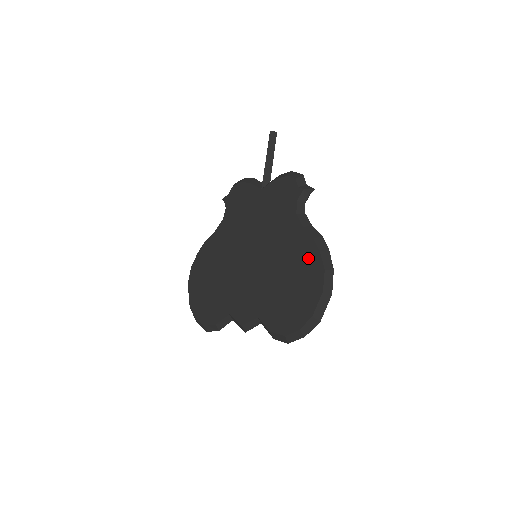
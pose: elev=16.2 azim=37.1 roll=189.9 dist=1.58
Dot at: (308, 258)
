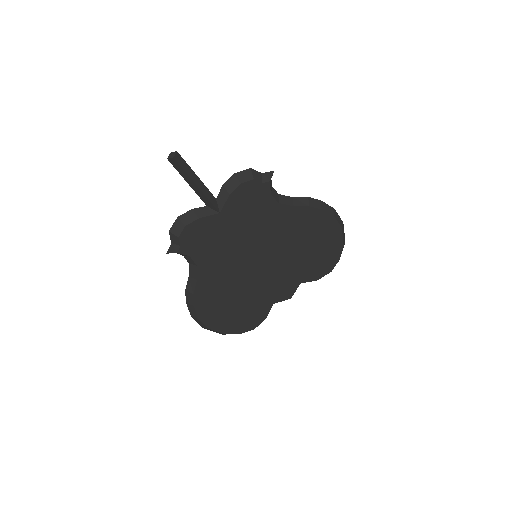
Dot at: (315, 221)
